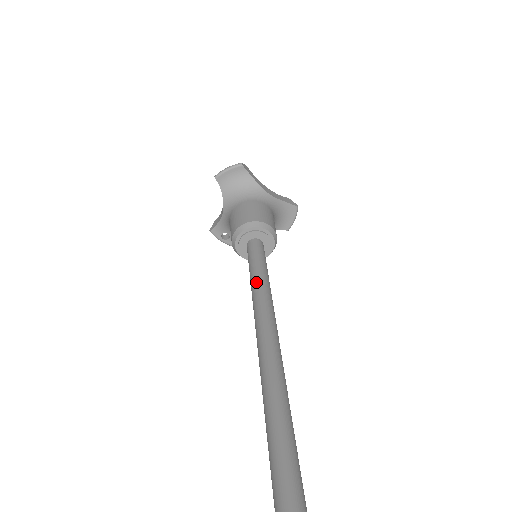
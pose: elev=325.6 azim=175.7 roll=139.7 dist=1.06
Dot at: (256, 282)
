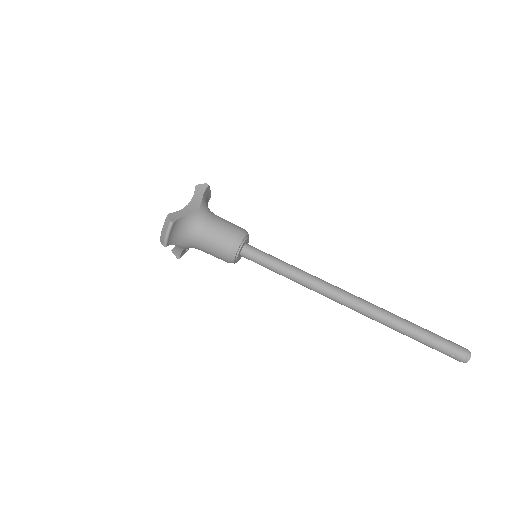
Dot at: (292, 277)
